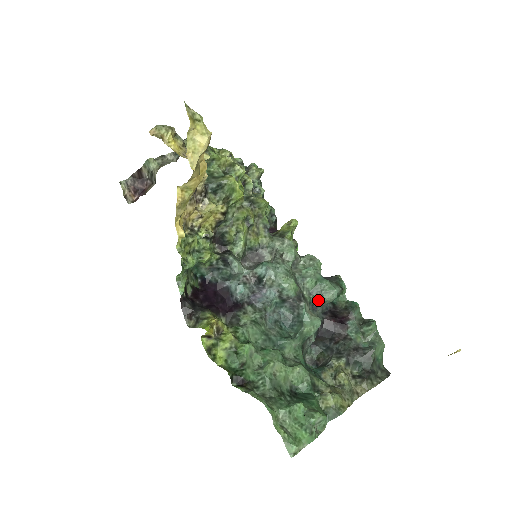
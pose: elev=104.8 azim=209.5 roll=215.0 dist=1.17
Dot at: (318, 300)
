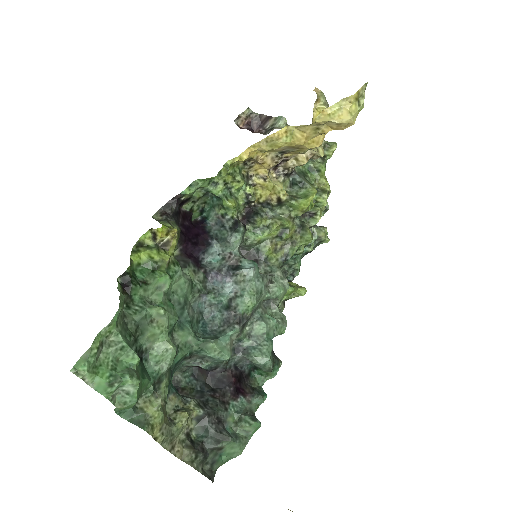
Dot at: (247, 348)
